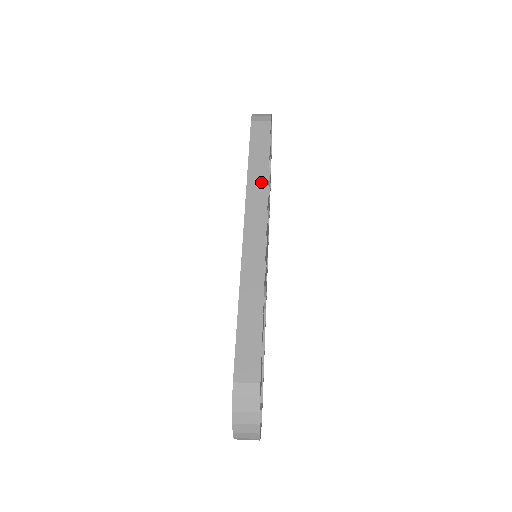
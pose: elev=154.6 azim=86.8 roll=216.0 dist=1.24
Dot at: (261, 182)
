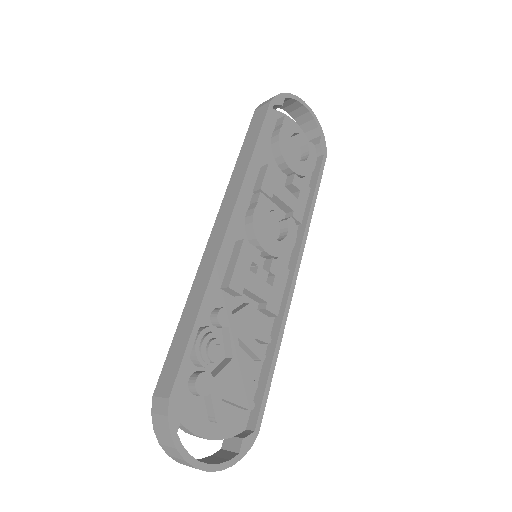
Dot at: (241, 172)
